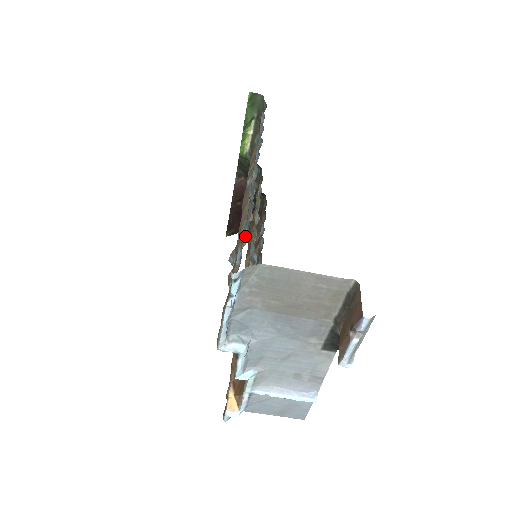
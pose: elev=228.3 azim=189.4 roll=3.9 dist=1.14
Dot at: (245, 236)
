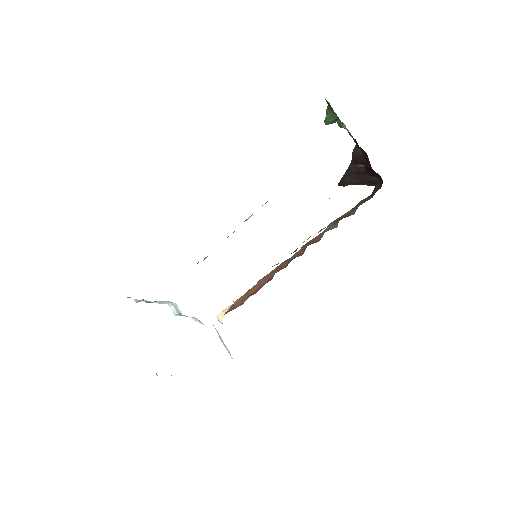
Dot at: occluded
